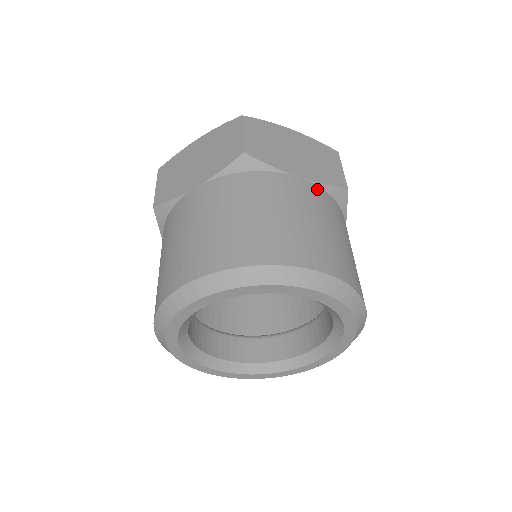
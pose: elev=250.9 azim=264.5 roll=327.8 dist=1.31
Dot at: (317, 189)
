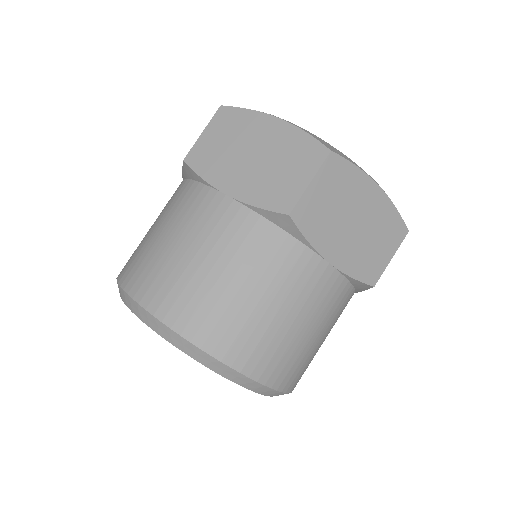
Dot at: (338, 280)
